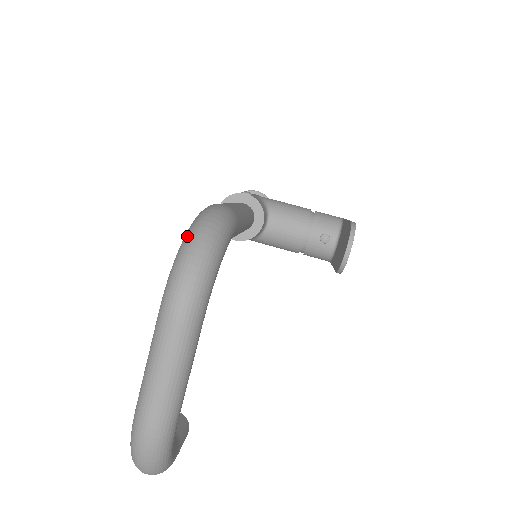
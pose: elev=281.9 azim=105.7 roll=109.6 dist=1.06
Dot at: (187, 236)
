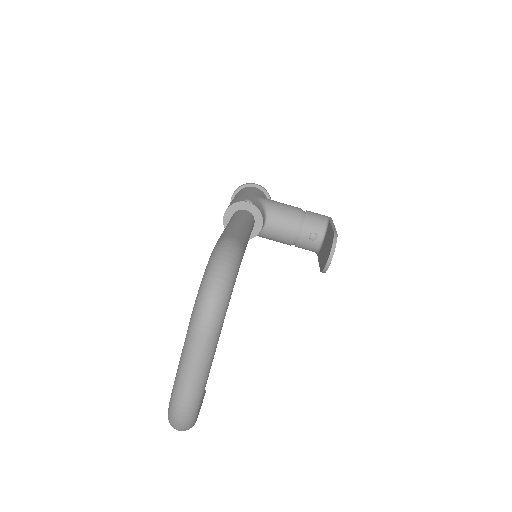
Dot at: (207, 273)
